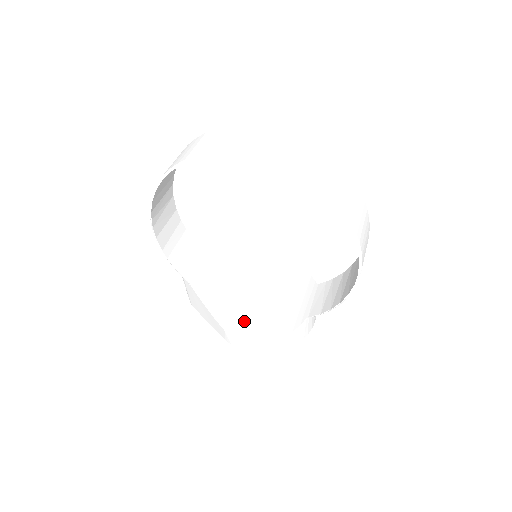
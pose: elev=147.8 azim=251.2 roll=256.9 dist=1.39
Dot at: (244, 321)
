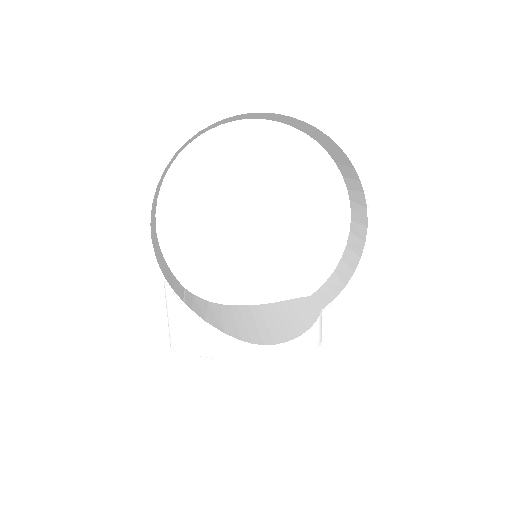
Dot at: (256, 334)
